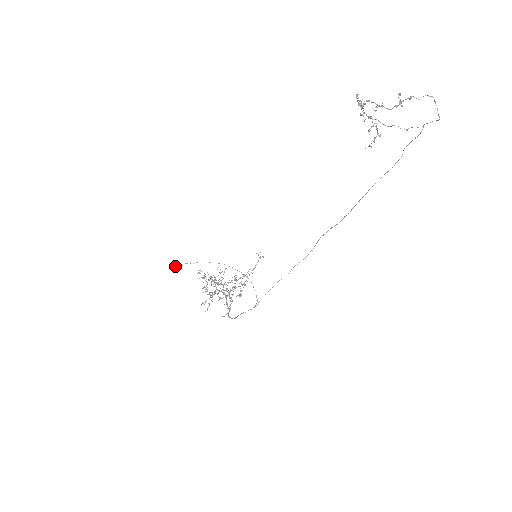
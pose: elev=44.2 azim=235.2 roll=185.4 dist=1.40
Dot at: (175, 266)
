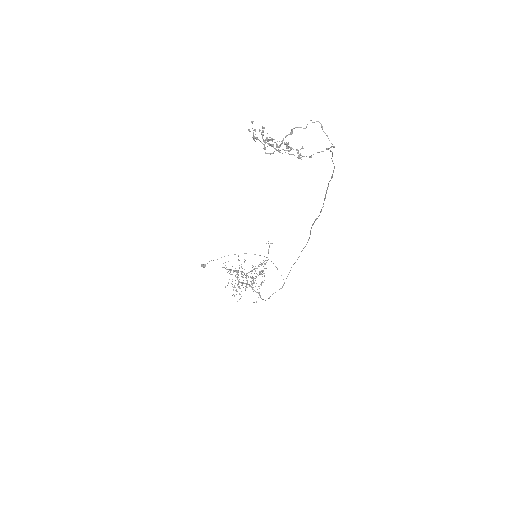
Dot at: (203, 265)
